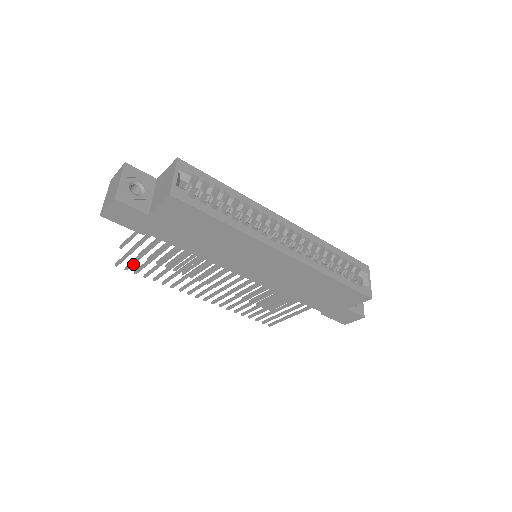
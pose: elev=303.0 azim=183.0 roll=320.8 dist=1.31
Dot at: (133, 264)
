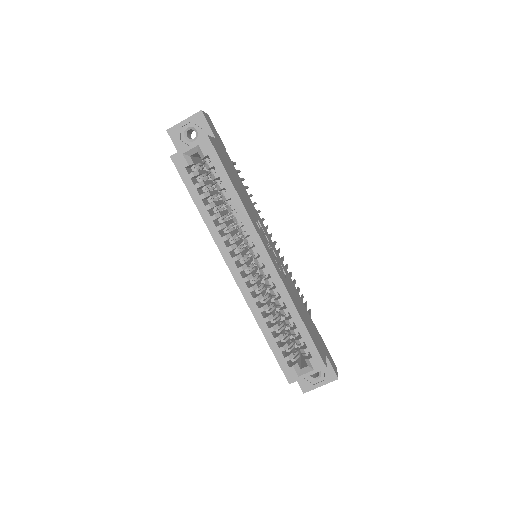
Dot at: occluded
